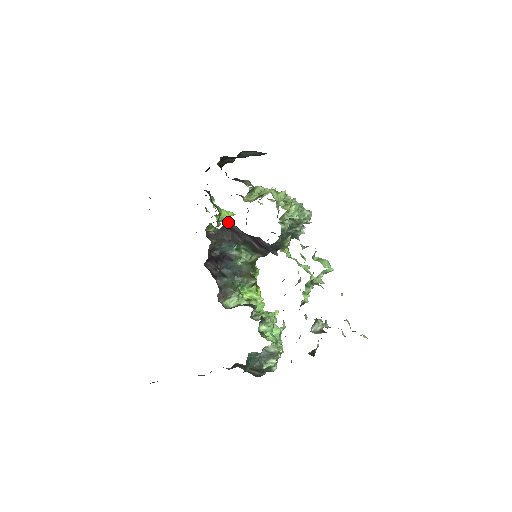
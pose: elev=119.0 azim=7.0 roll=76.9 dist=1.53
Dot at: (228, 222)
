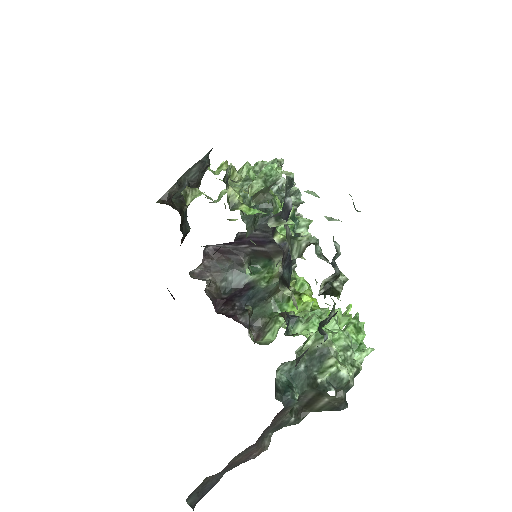
Dot at: (210, 248)
